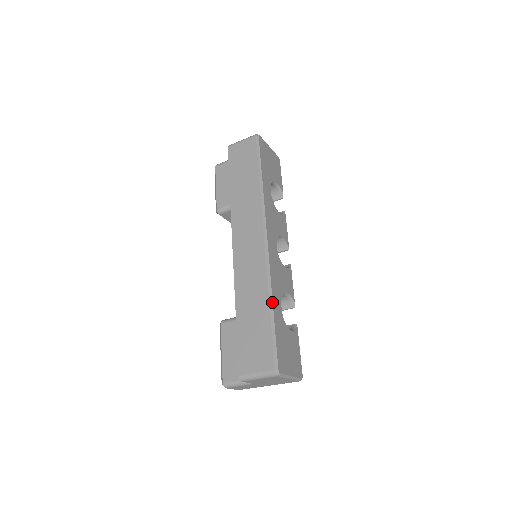
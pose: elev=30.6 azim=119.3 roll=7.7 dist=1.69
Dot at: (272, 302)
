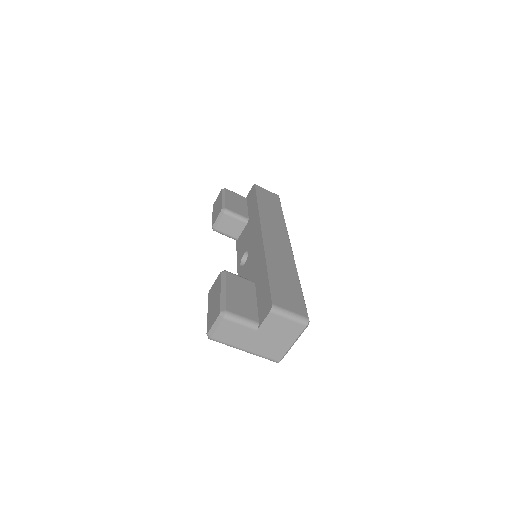
Dot at: occluded
